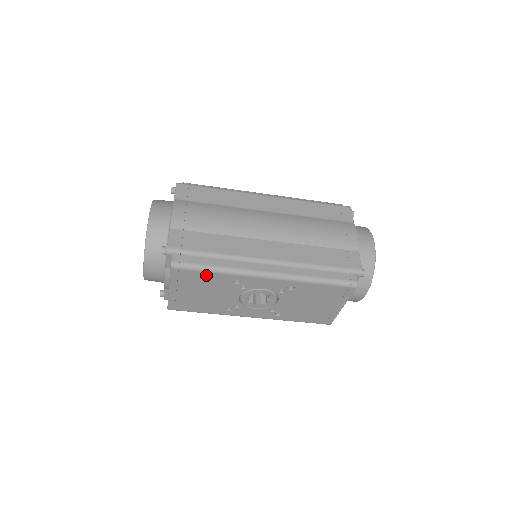
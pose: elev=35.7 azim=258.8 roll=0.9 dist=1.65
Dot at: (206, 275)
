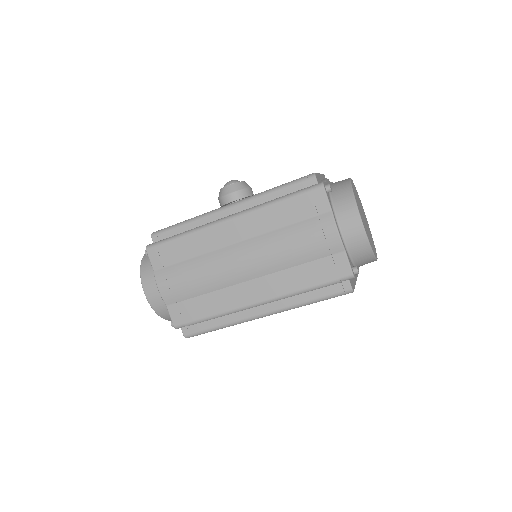
Dot at: occluded
